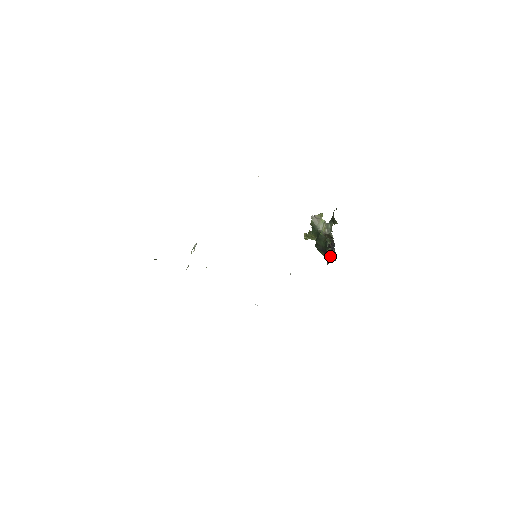
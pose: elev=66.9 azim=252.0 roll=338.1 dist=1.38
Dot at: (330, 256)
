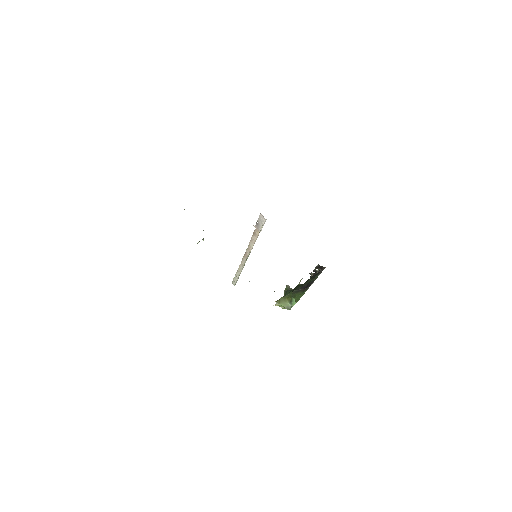
Dot at: occluded
